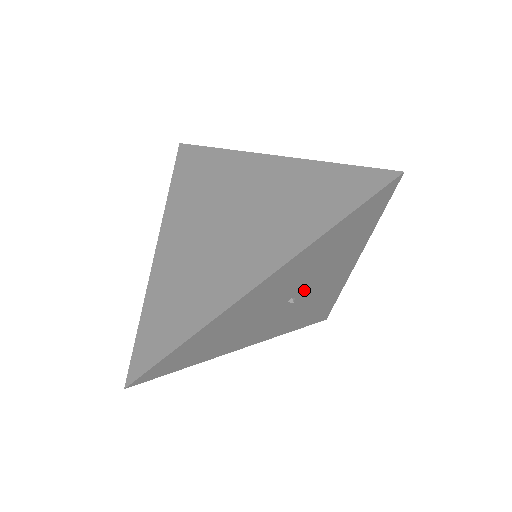
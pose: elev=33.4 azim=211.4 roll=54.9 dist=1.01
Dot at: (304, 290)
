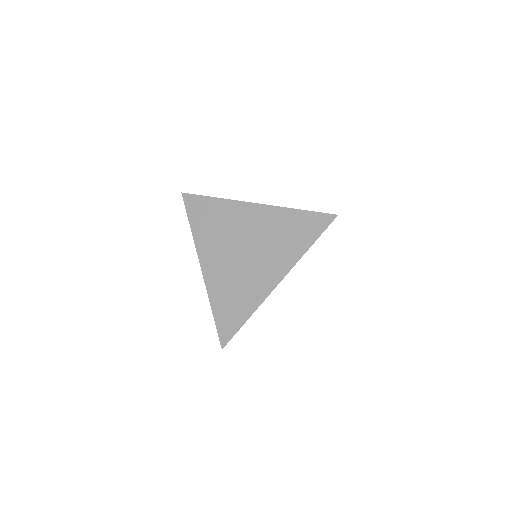
Dot at: occluded
